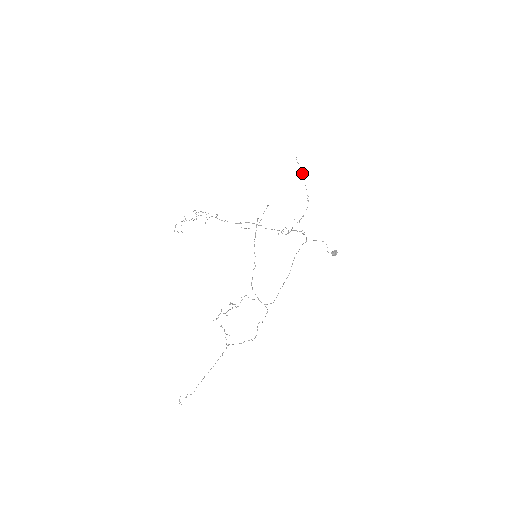
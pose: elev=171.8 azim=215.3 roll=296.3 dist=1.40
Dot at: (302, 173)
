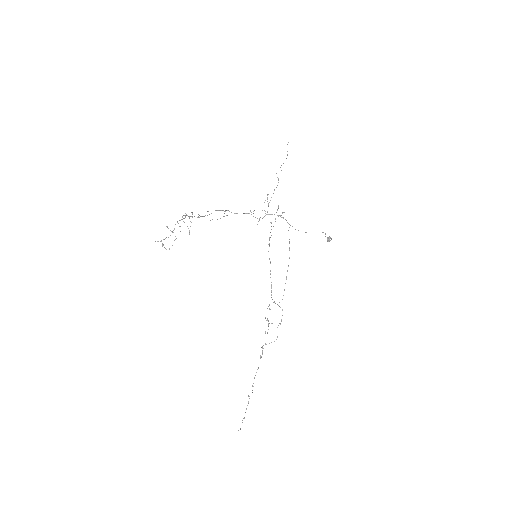
Dot at: occluded
